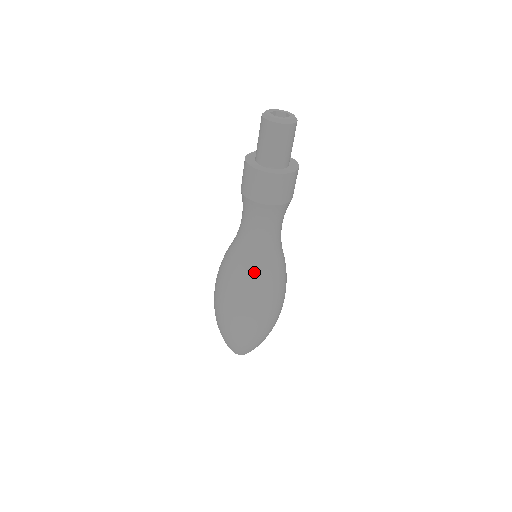
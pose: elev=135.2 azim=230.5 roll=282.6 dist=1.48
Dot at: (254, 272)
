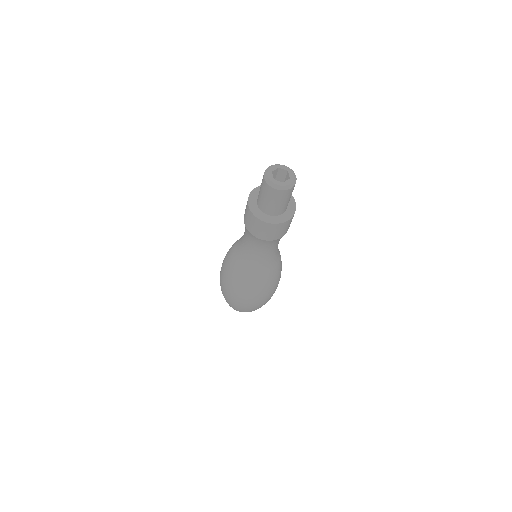
Dot at: (274, 272)
